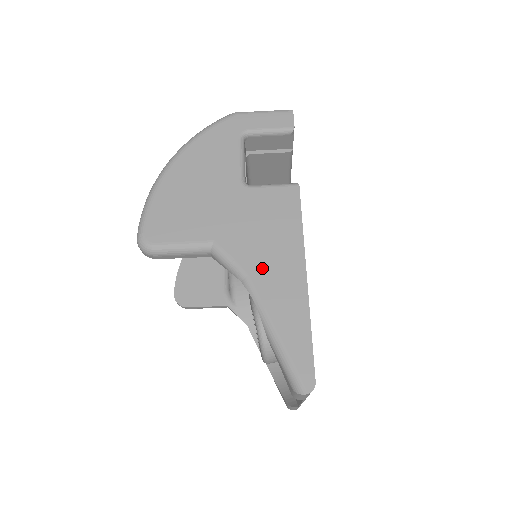
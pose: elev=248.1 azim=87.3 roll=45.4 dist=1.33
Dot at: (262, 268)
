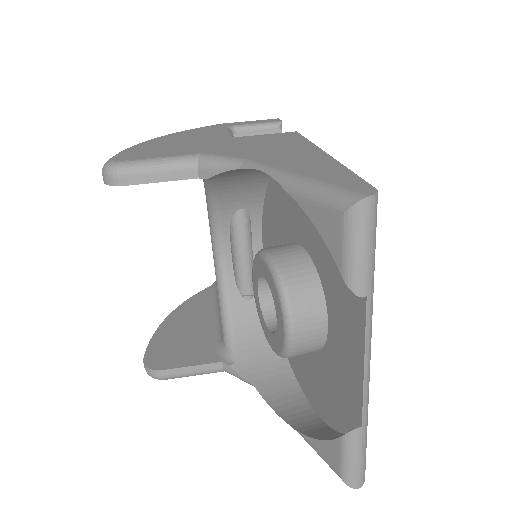
Dot at: (266, 155)
